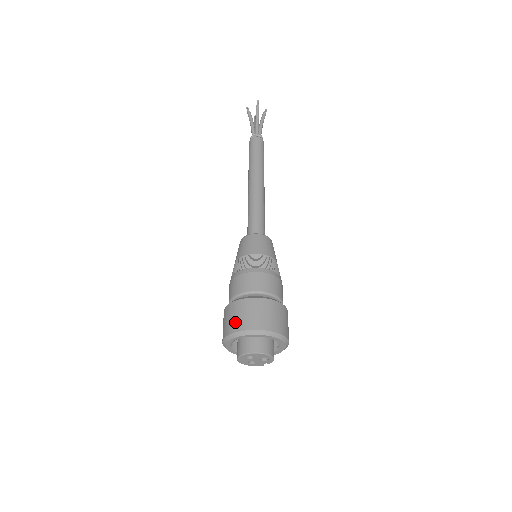
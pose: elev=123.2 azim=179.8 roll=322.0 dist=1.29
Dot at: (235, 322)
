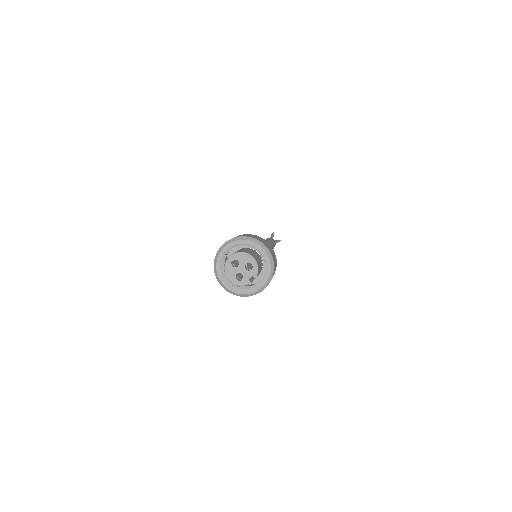
Dot at: occluded
